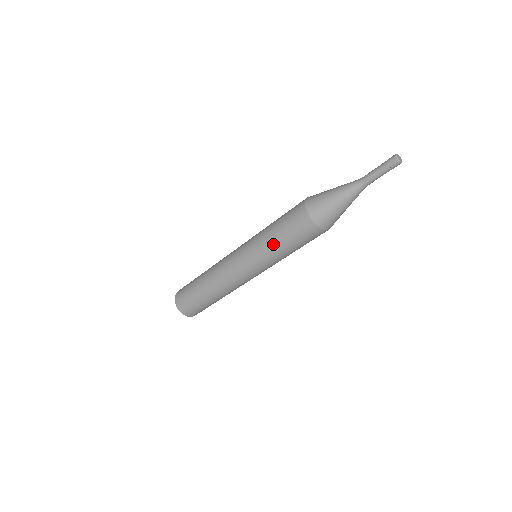
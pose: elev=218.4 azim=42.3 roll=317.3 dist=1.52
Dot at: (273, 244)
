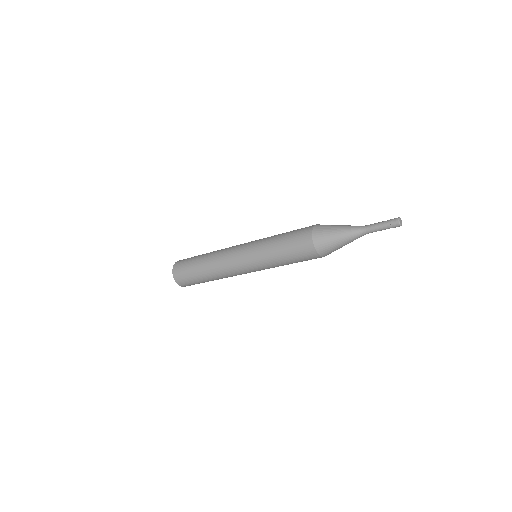
Dot at: (277, 258)
